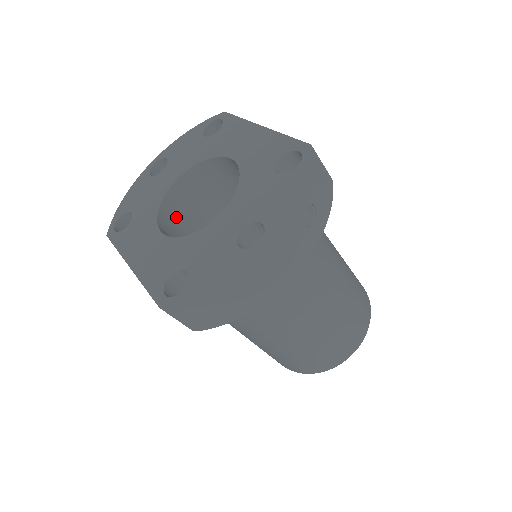
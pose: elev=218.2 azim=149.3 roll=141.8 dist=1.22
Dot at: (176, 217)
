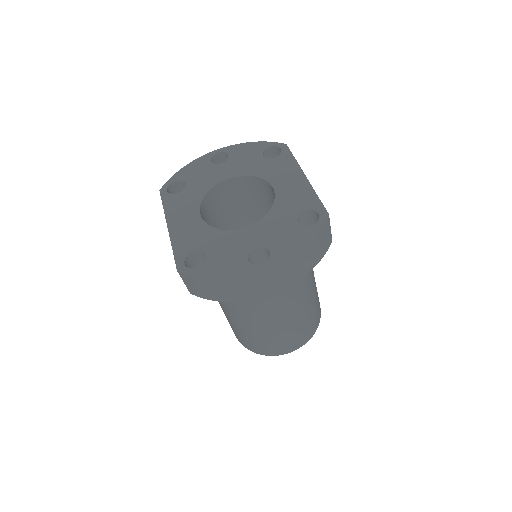
Dot at: (215, 203)
